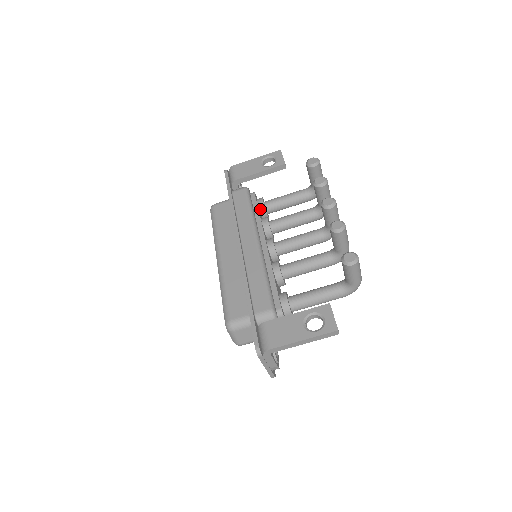
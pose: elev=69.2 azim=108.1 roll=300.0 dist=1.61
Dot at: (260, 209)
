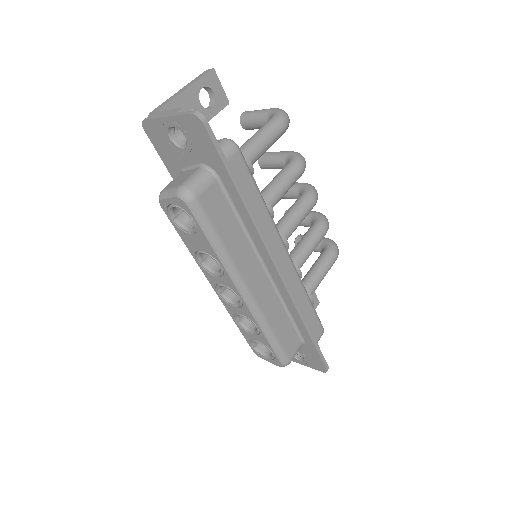
Dot at: occluded
